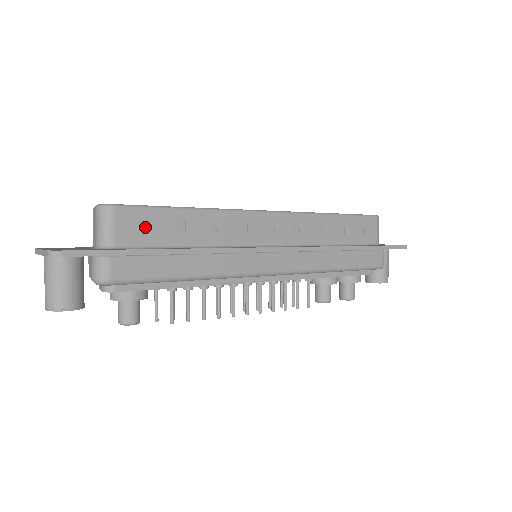
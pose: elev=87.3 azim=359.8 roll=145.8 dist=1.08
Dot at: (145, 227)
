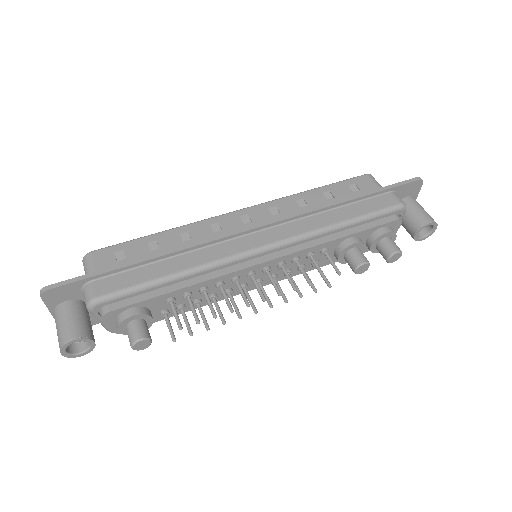
Dot at: (122, 257)
